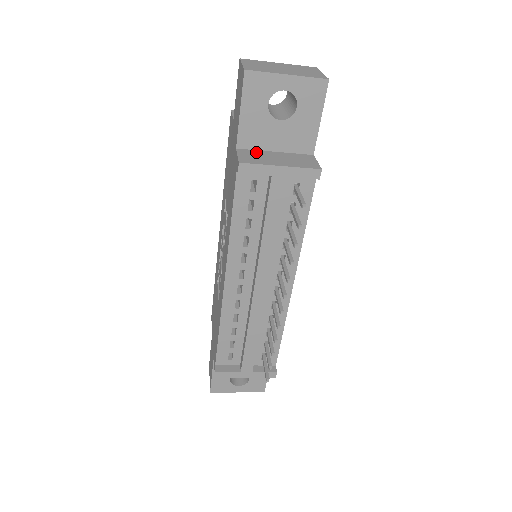
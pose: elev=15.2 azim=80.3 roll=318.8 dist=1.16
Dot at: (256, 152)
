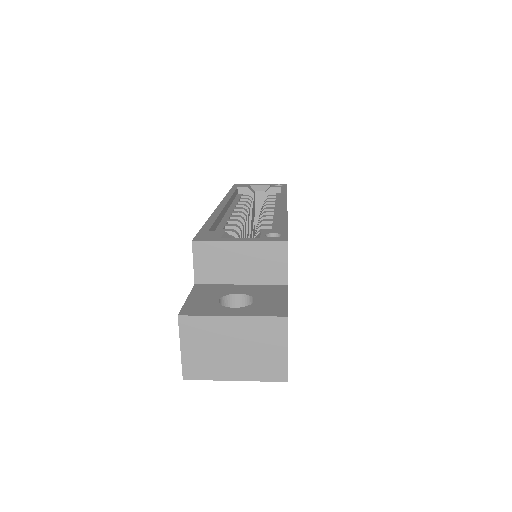
Dot at: occluded
